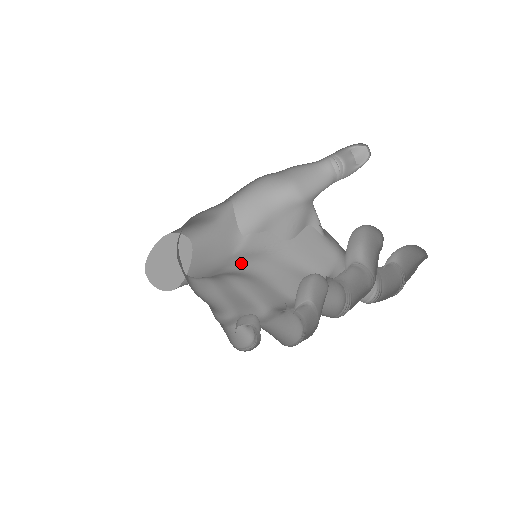
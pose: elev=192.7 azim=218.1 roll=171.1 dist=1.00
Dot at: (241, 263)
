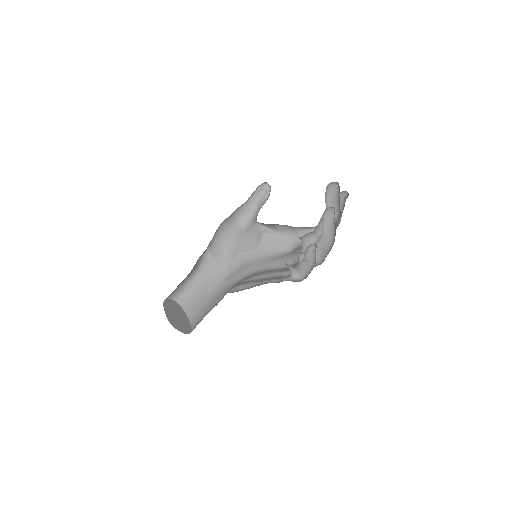
Dot at: (237, 277)
